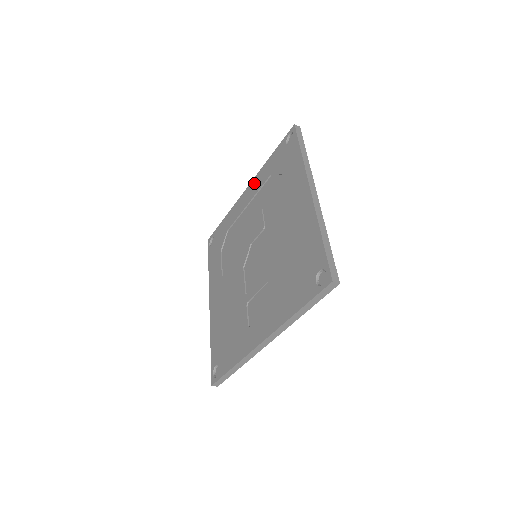
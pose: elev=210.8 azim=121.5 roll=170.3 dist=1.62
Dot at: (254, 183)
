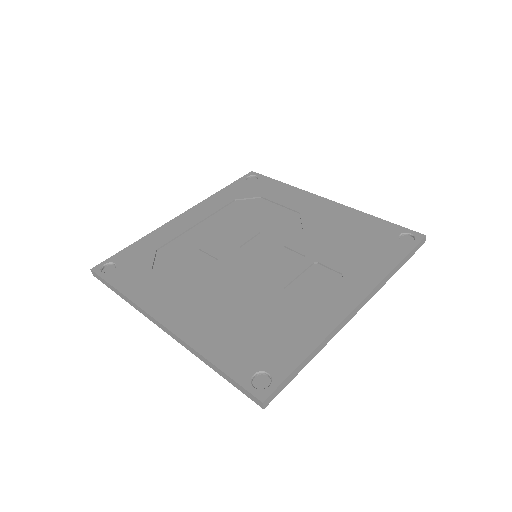
Dot at: (201, 207)
